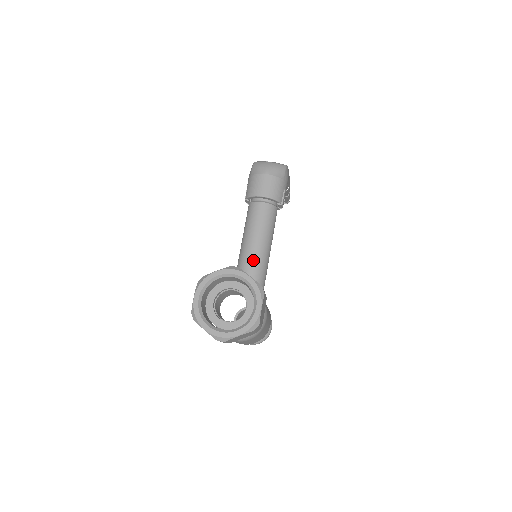
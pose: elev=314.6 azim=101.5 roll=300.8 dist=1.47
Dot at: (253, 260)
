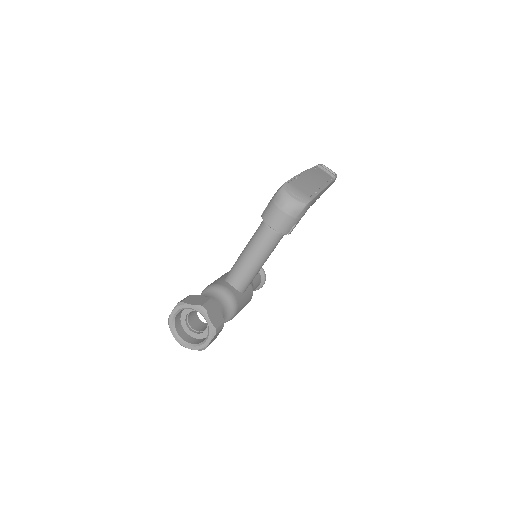
Dot at: (245, 269)
